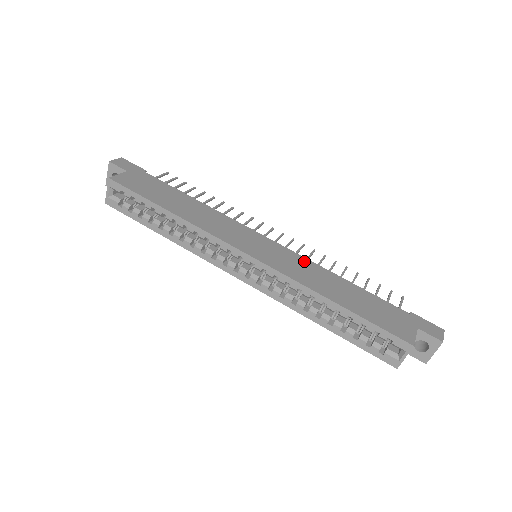
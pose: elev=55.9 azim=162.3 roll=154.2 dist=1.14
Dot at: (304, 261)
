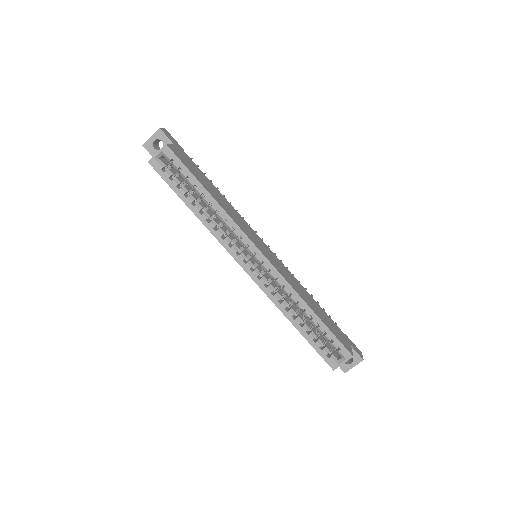
Dot at: (290, 273)
